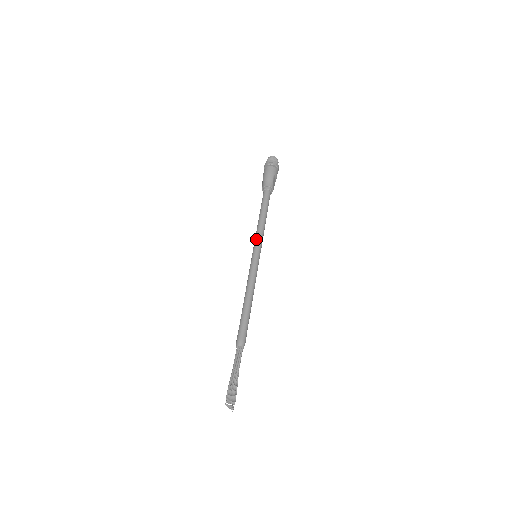
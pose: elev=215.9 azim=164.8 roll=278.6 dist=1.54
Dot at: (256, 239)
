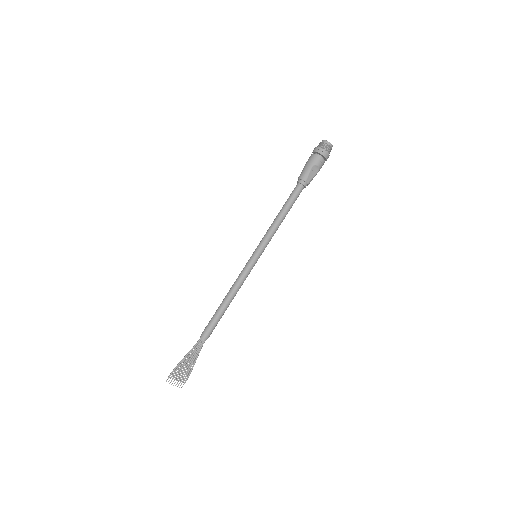
Dot at: (262, 238)
